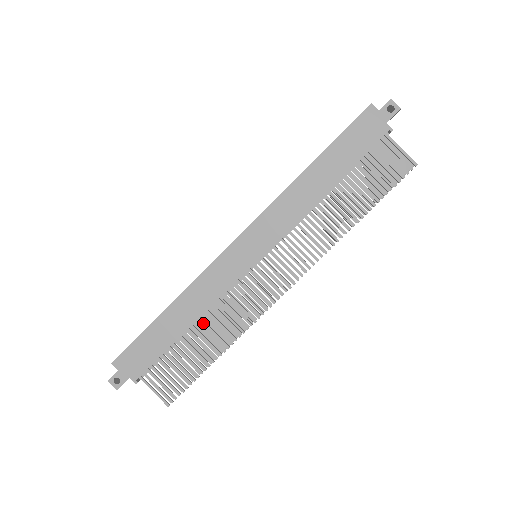
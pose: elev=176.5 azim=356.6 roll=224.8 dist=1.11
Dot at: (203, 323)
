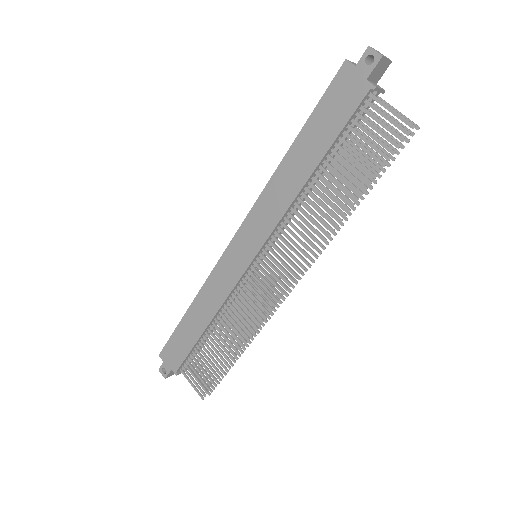
Dot at: (218, 324)
